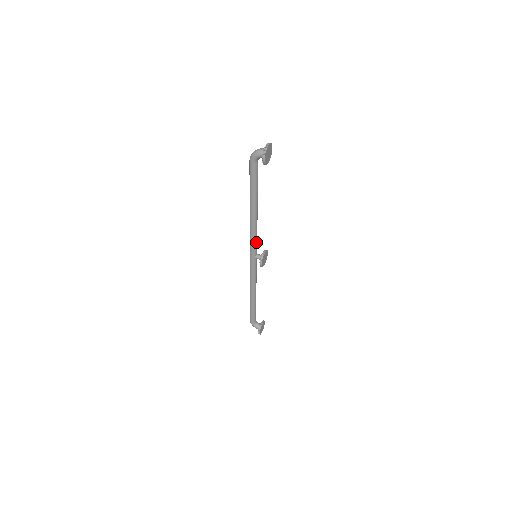
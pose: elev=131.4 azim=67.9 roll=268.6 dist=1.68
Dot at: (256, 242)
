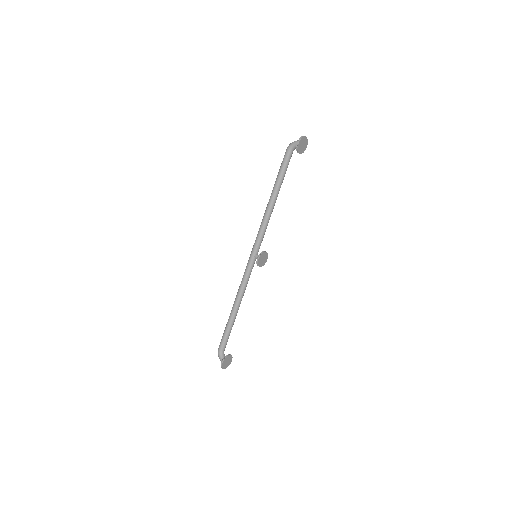
Dot at: (262, 238)
